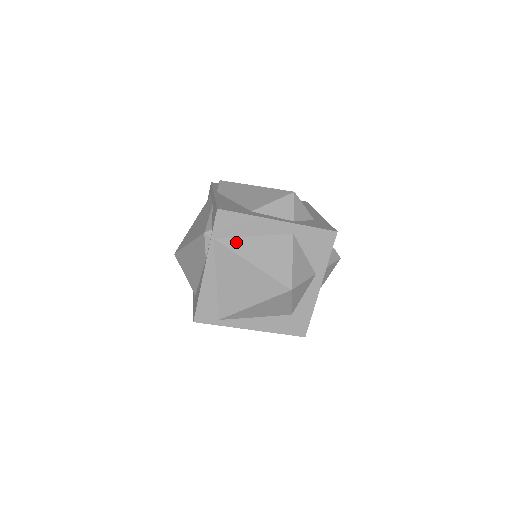
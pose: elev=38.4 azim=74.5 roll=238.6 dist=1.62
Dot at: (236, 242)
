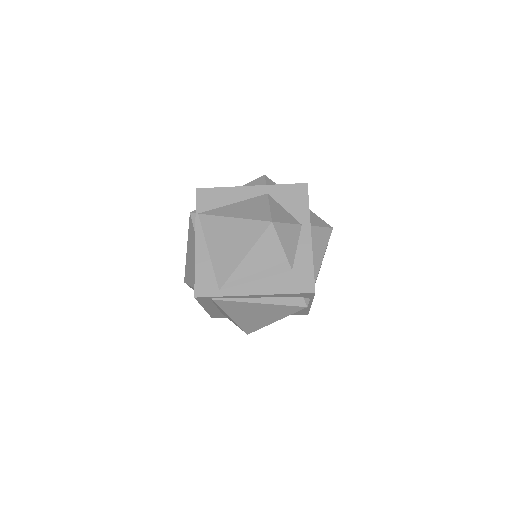
Dot at: (218, 210)
